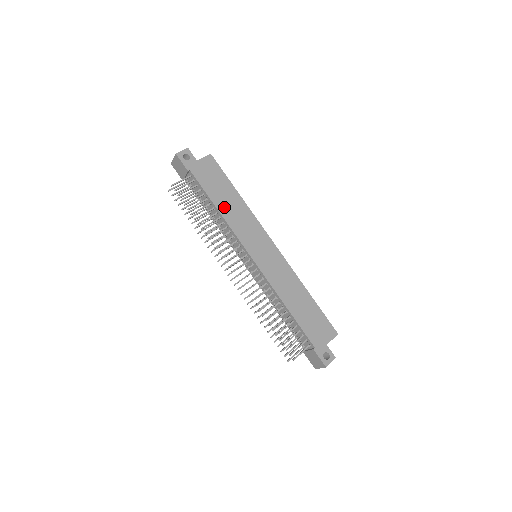
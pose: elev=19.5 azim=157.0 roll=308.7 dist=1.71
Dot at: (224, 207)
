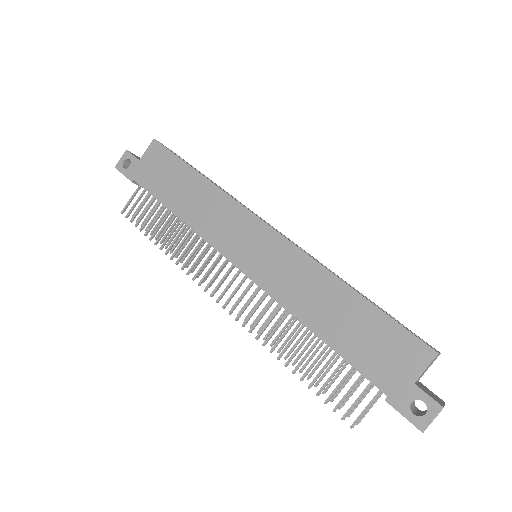
Dot at: (183, 207)
